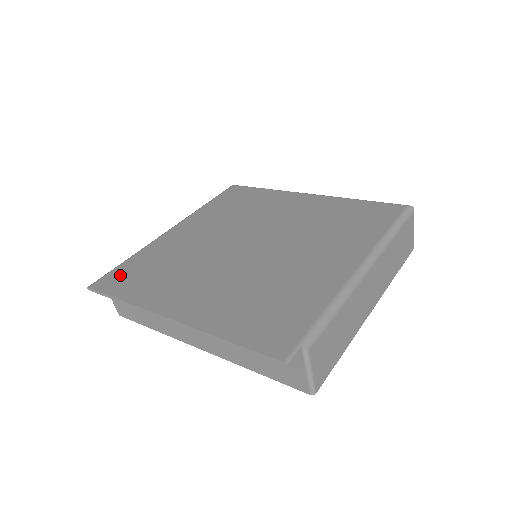
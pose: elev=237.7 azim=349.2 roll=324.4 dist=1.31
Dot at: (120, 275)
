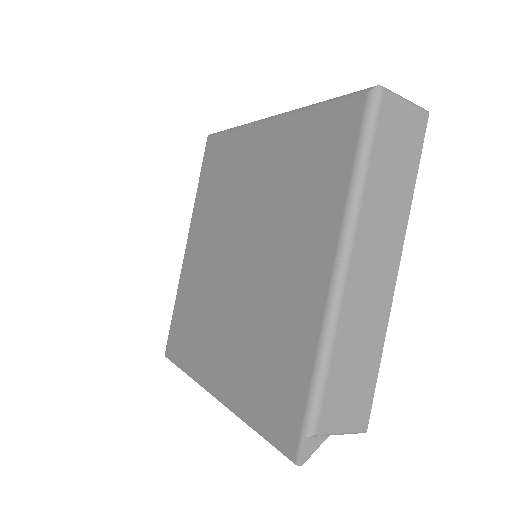
Dot at: (175, 334)
